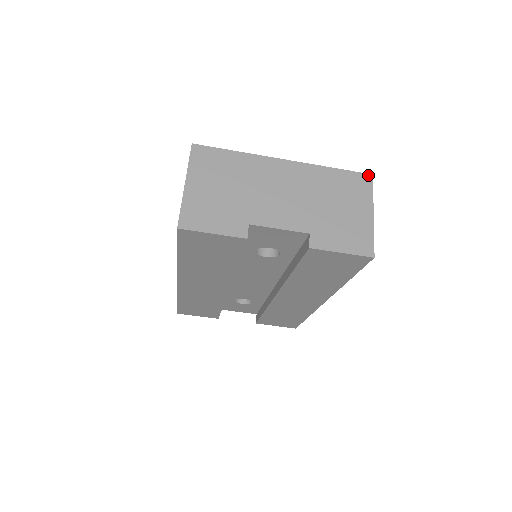
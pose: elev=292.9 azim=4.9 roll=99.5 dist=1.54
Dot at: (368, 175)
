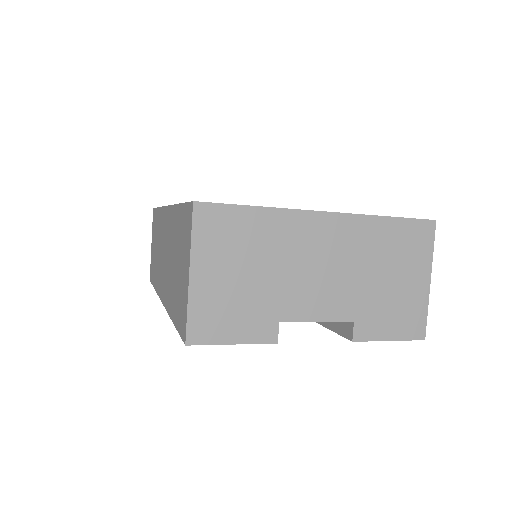
Dot at: (430, 222)
